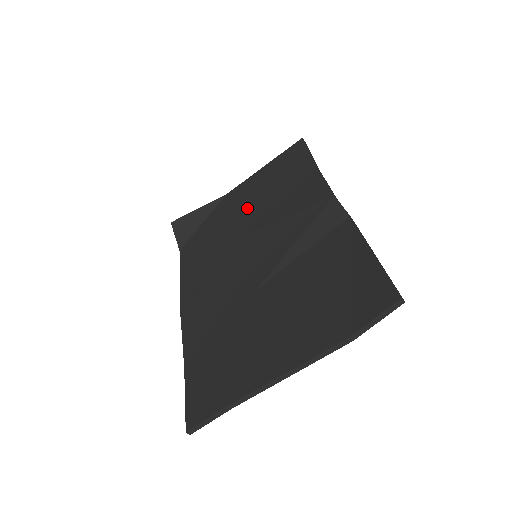
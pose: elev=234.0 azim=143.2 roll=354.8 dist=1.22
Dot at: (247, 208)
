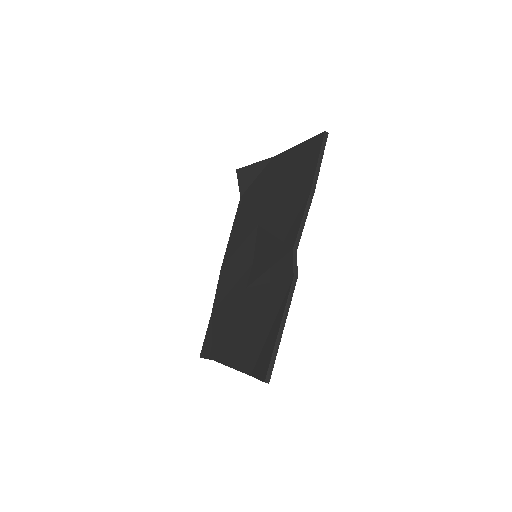
Dot at: (272, 193)
